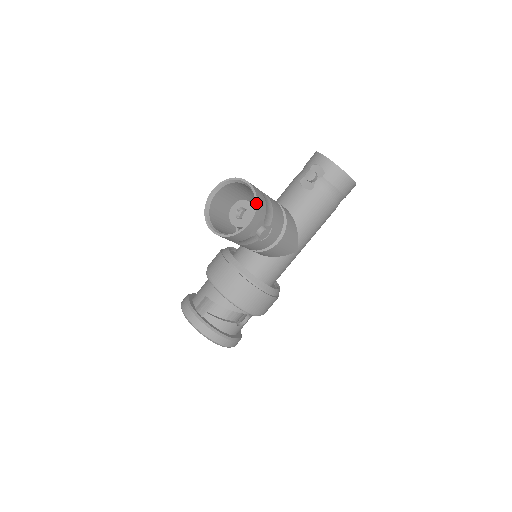
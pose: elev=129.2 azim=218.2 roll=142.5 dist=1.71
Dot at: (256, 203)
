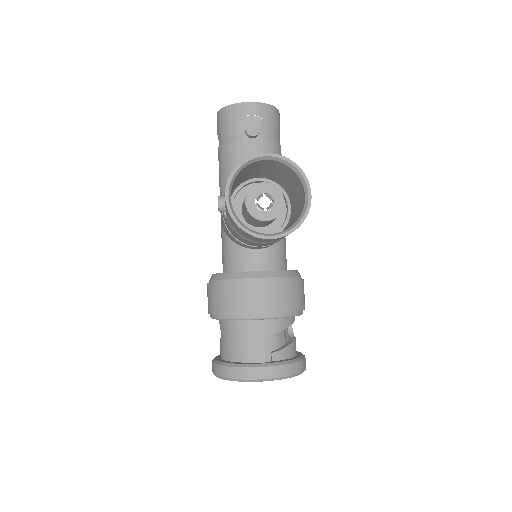
Dot at: (298, 167)
